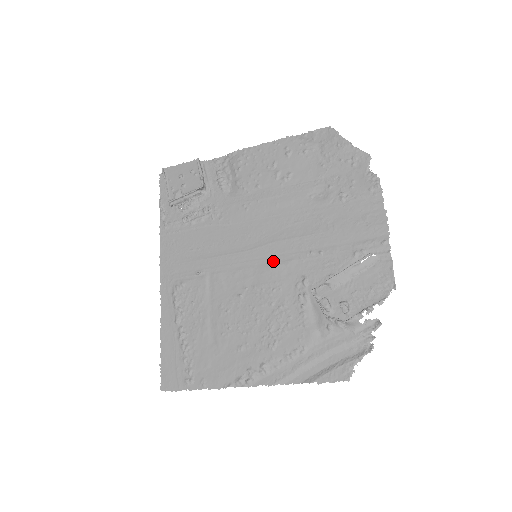
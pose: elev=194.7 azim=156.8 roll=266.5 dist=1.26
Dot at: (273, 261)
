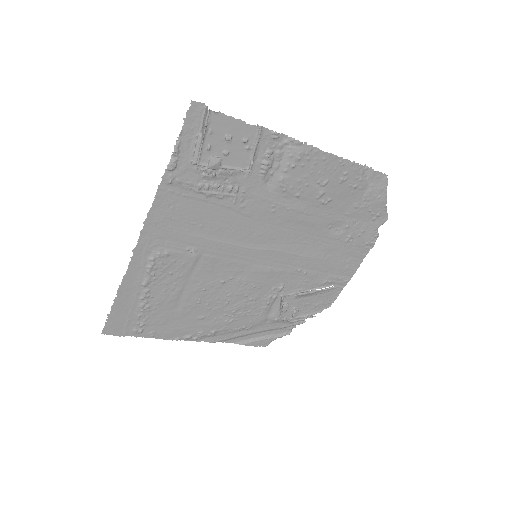
Dot at: (268, 266)
